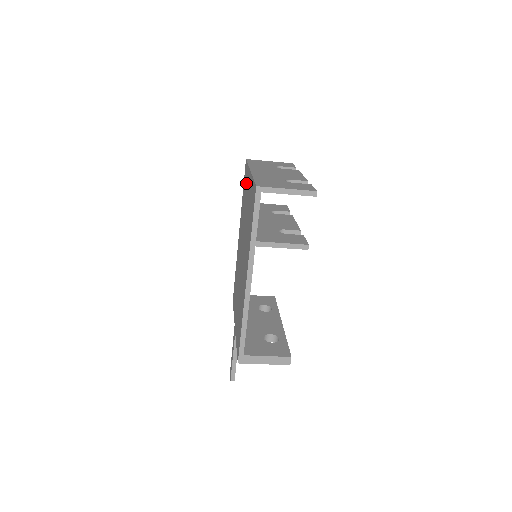
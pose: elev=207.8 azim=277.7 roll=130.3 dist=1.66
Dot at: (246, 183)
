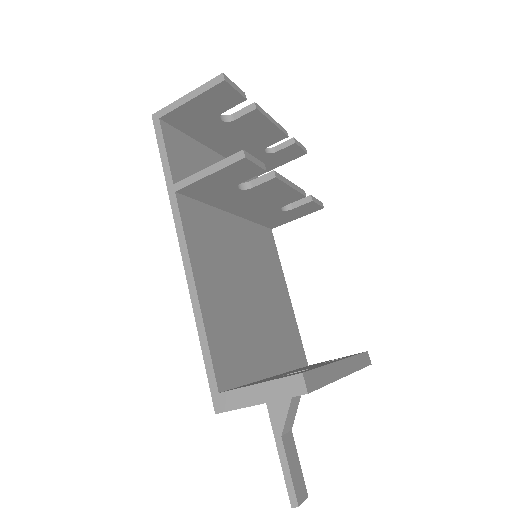
Dot at: occluded
